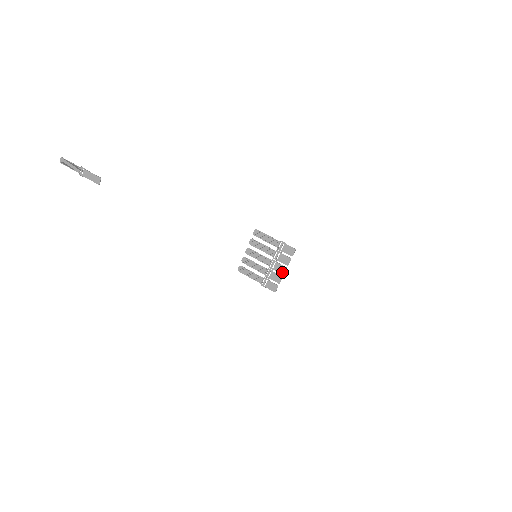
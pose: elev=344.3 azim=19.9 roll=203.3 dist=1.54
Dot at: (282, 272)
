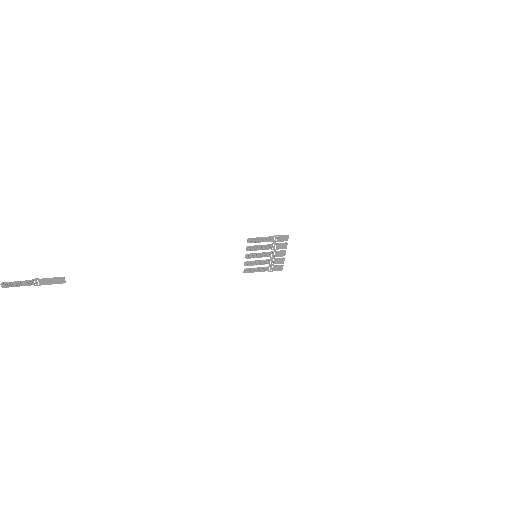
Dot at: (283, 255)
